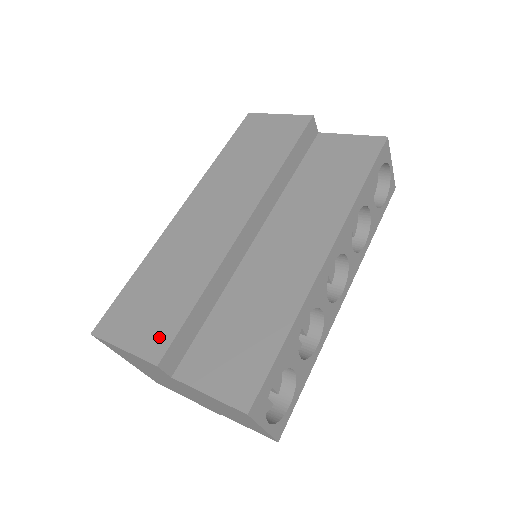
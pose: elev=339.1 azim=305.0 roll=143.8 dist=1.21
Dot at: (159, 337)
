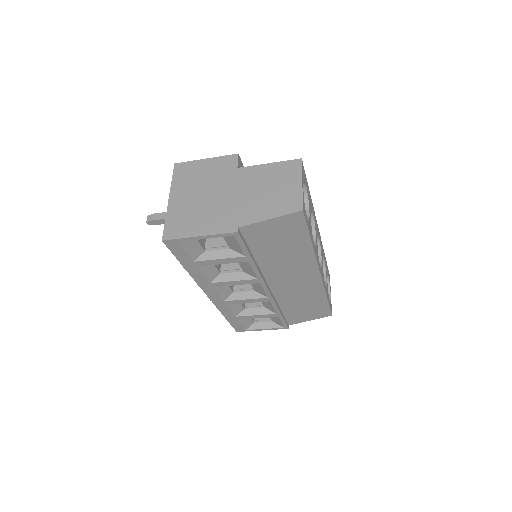
Dot at: occluded
